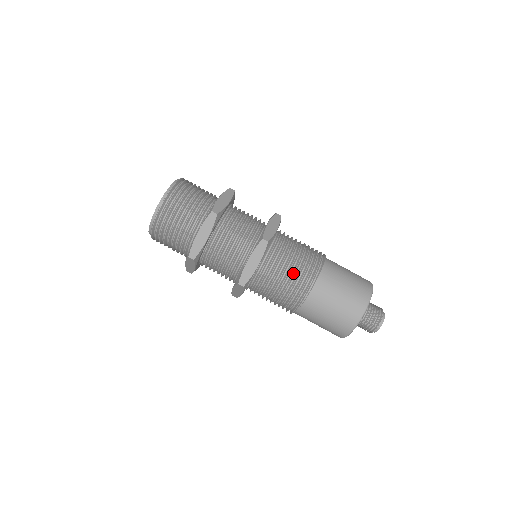
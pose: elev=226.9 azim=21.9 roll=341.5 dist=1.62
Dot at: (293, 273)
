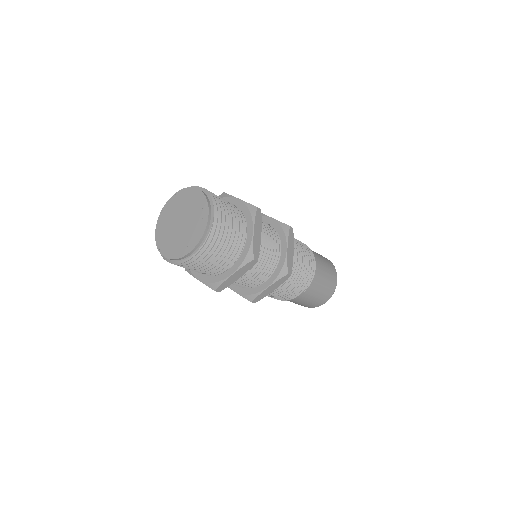
Dot at: (295, 286)
